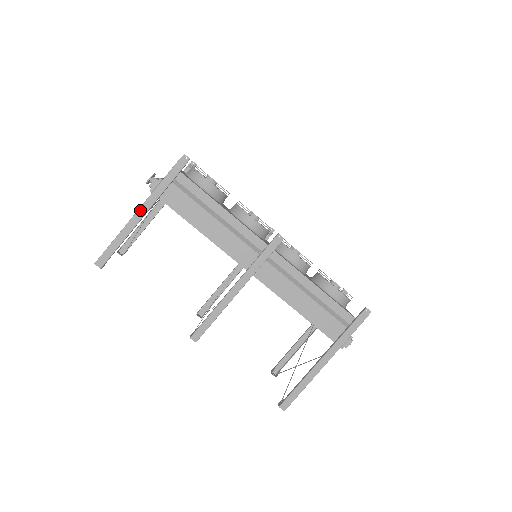
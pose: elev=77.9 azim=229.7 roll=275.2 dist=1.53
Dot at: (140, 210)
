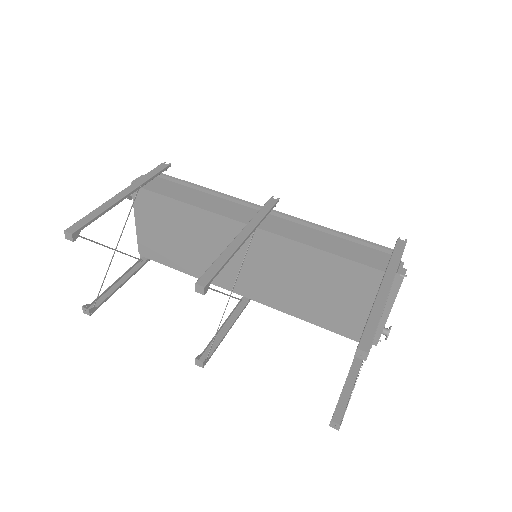
Dot at: (122, 192)
